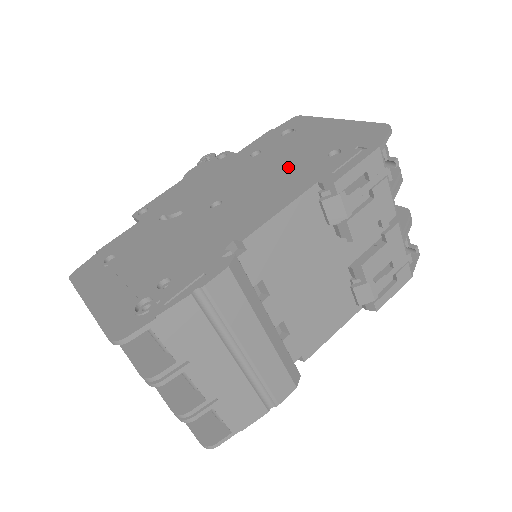
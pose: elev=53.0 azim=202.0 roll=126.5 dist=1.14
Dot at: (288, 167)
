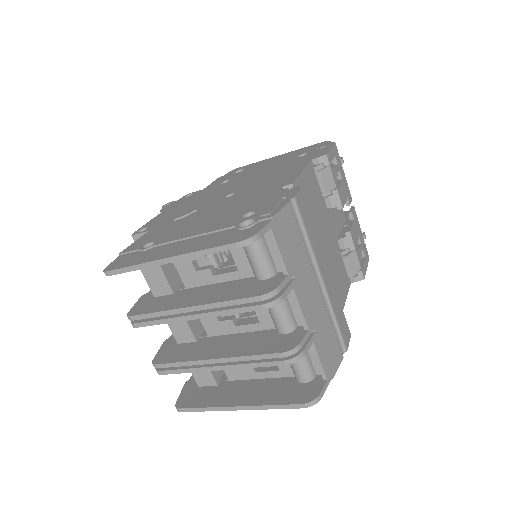
Dot at: (272, 169)
